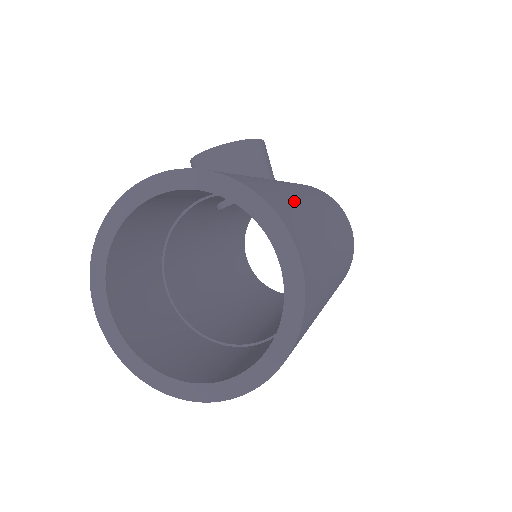
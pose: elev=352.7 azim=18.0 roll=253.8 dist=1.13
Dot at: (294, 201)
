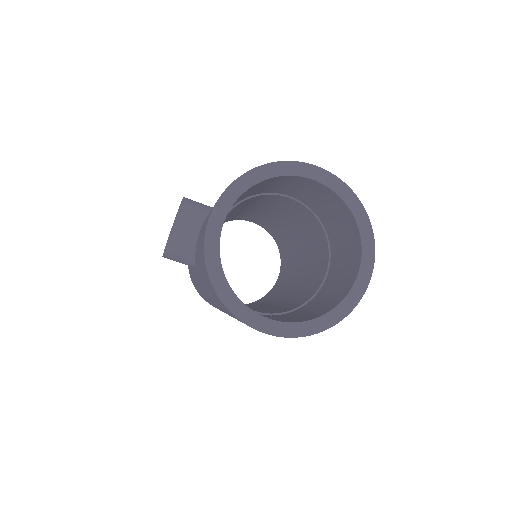
Dot at: occluded
